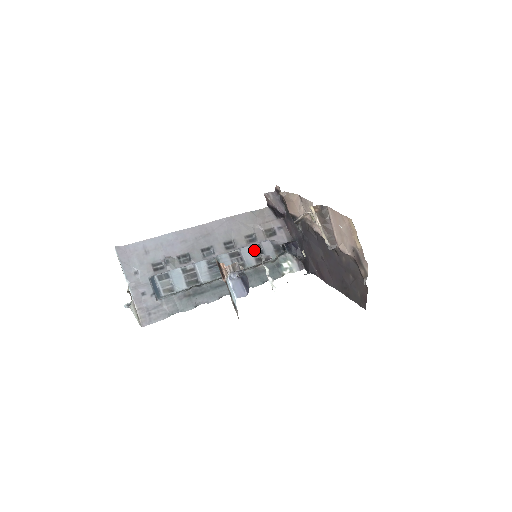
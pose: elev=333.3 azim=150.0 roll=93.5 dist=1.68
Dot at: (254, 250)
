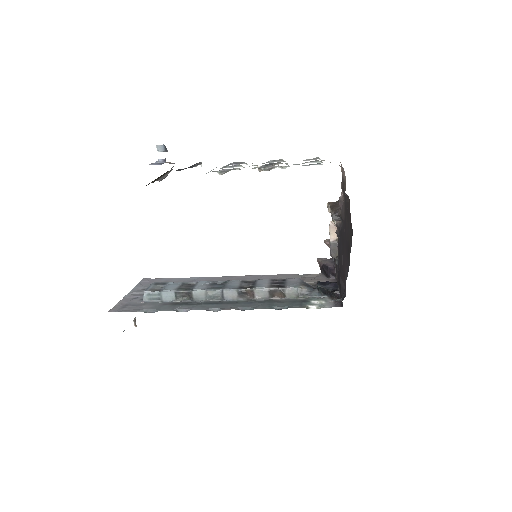
Dot at: (274, 281)
